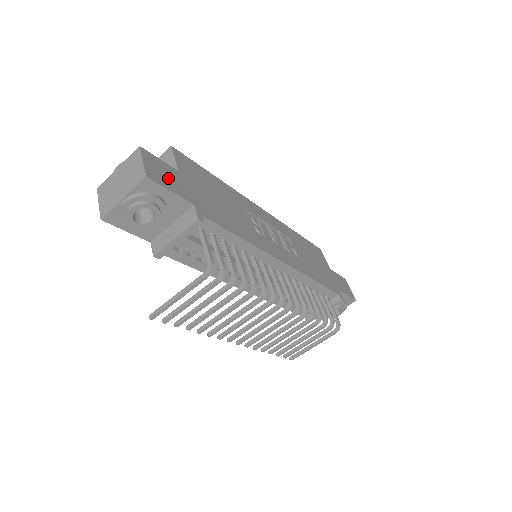
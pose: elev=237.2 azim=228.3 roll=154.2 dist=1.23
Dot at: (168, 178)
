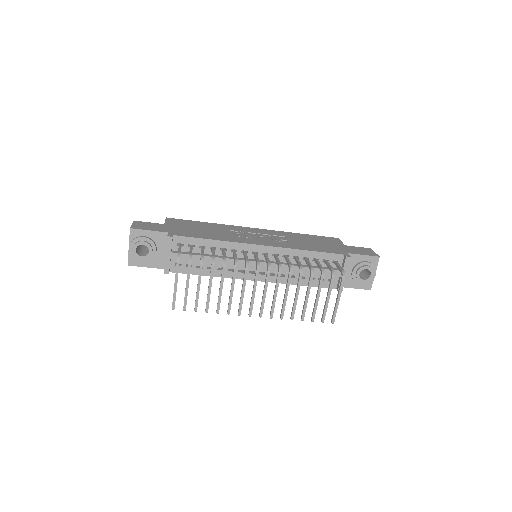
Dot at: (151, 227)
